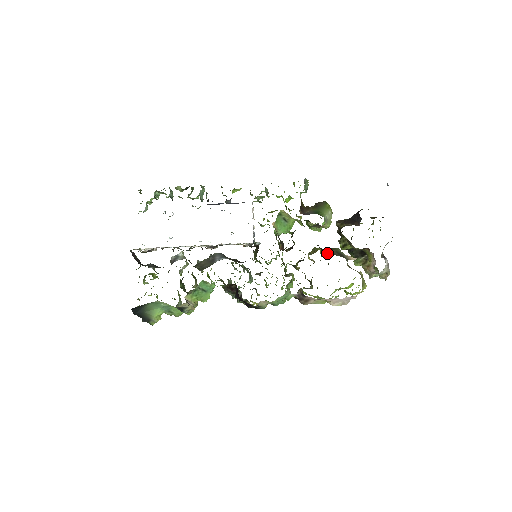
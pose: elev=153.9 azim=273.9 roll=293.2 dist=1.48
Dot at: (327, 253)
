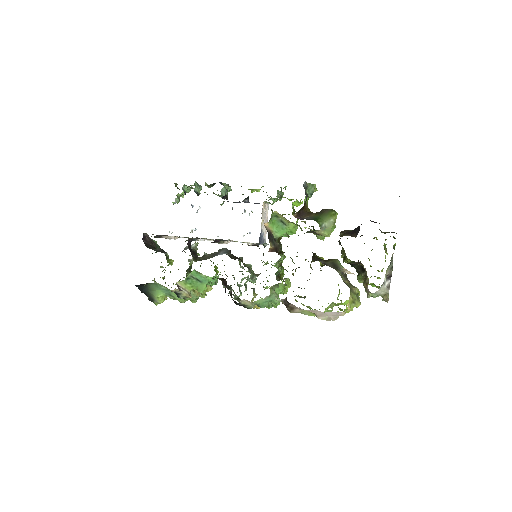
Dot at: occluded
